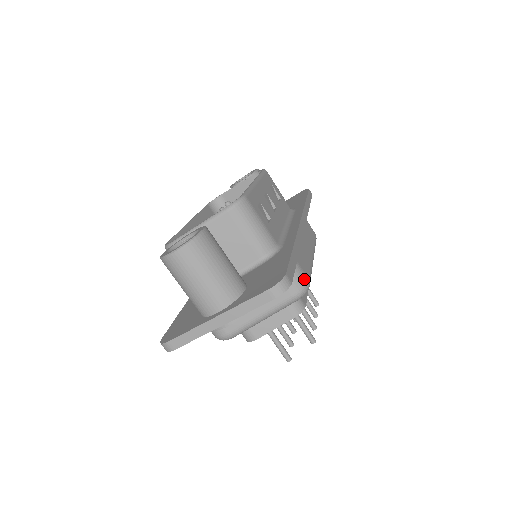
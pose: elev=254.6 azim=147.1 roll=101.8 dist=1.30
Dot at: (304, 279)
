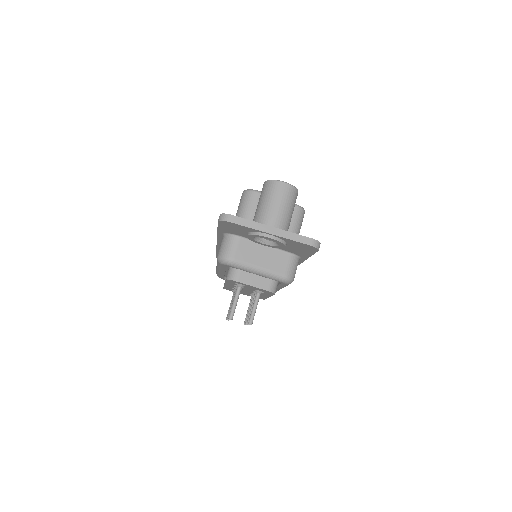
Dot at: occluded
